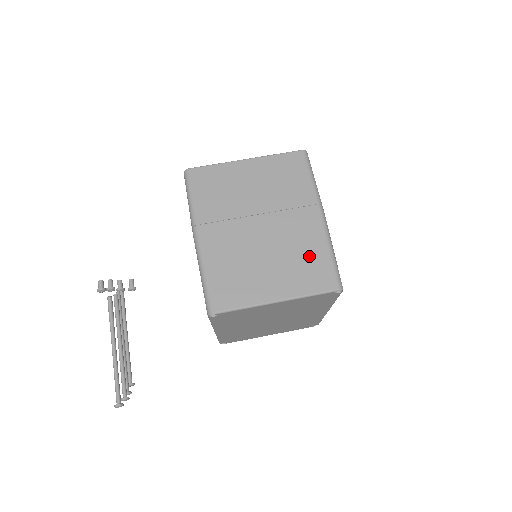
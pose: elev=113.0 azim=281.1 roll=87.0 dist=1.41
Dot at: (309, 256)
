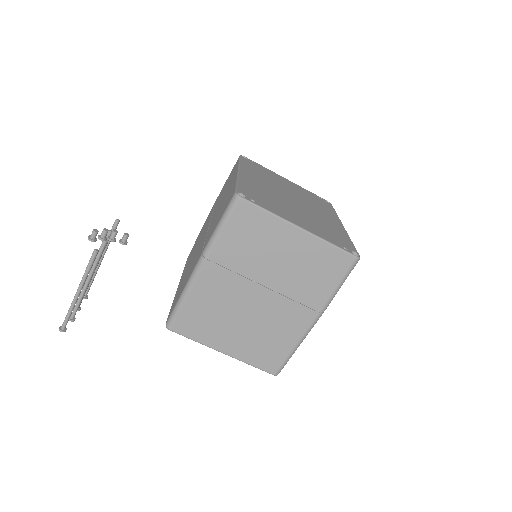
Dot at: (275, 342)
